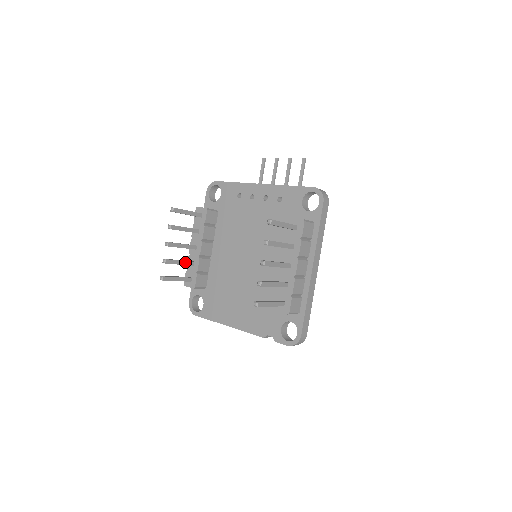
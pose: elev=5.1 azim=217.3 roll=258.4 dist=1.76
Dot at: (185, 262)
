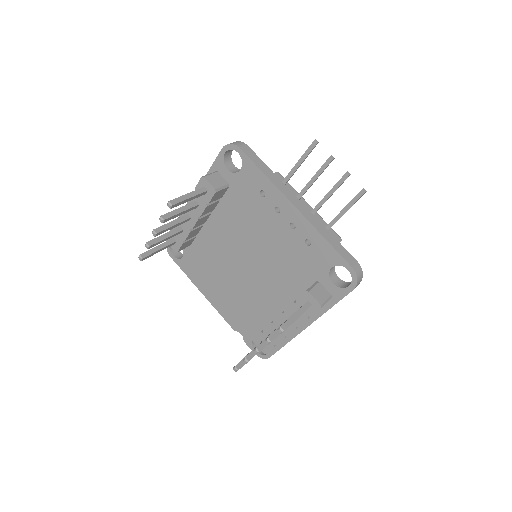
Dot at: (172, 235)
